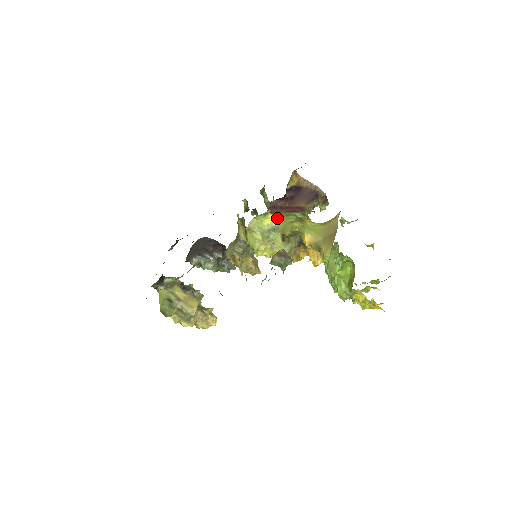
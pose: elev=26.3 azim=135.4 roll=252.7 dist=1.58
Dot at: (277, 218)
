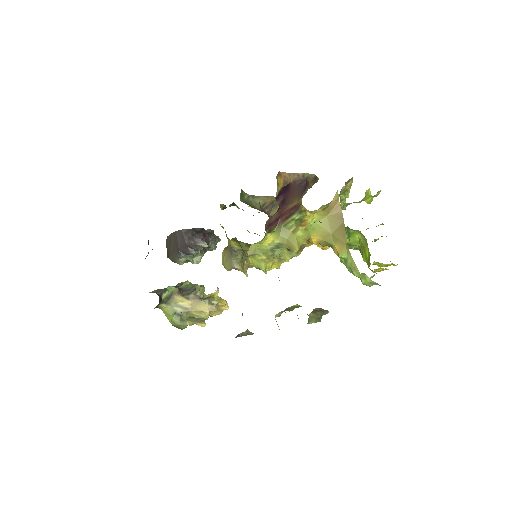
Dot at: (277, 234)
